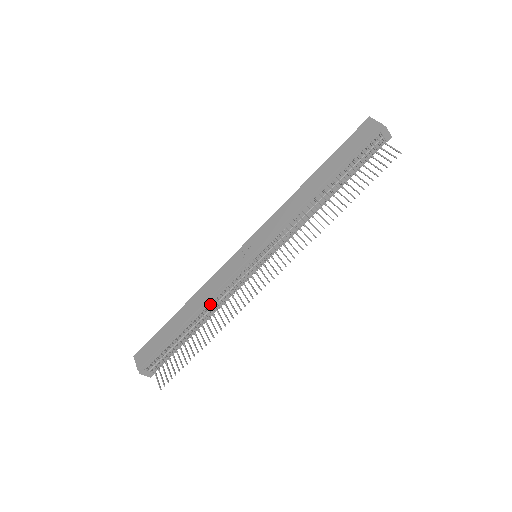
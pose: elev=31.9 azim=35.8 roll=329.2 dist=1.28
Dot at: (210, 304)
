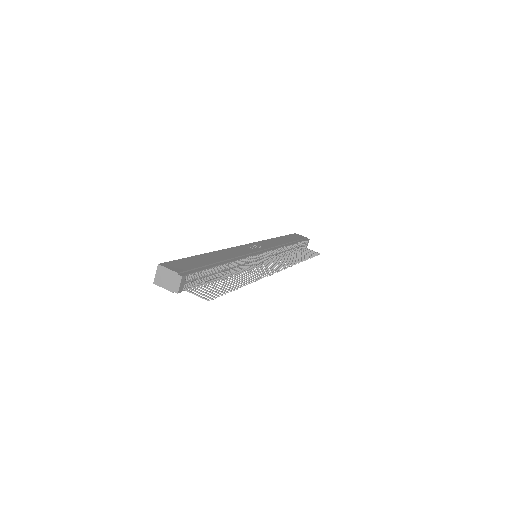
Dot at: (239, 261)
